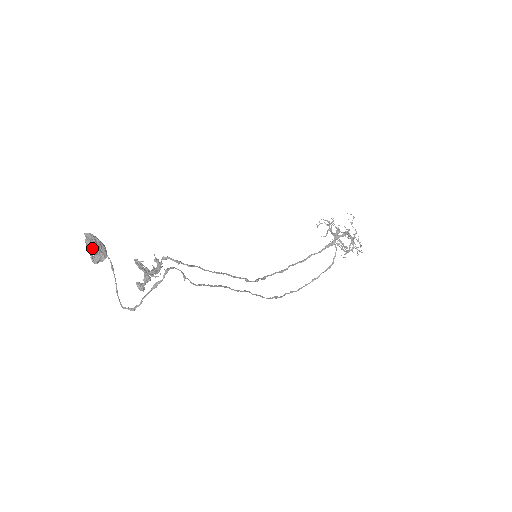
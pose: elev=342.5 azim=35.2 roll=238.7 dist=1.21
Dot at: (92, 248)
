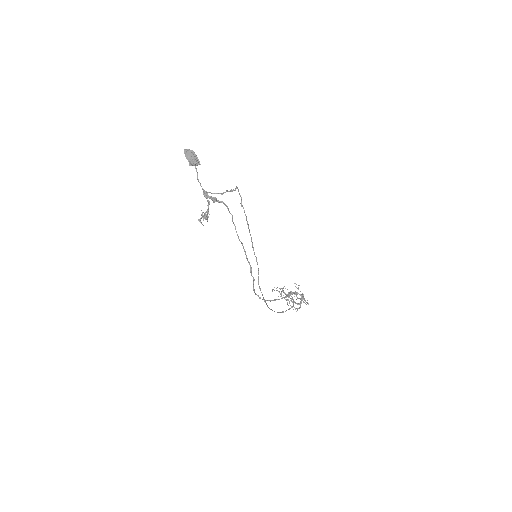
Dot at: (193, 154)
